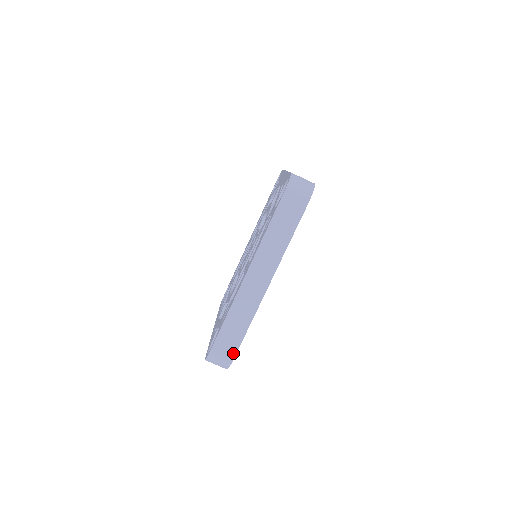
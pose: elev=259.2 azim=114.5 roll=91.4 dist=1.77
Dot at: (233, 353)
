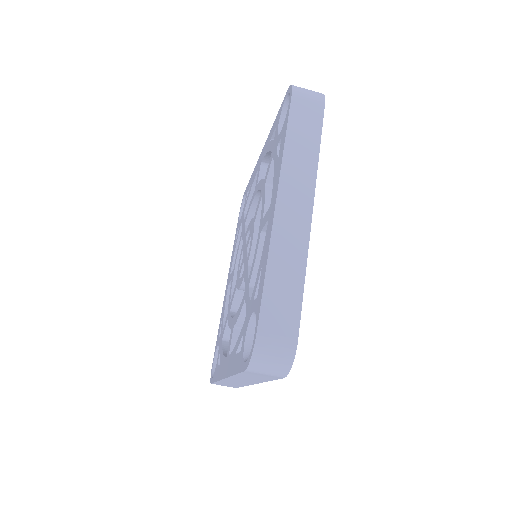
Dot at: (234, 387)
